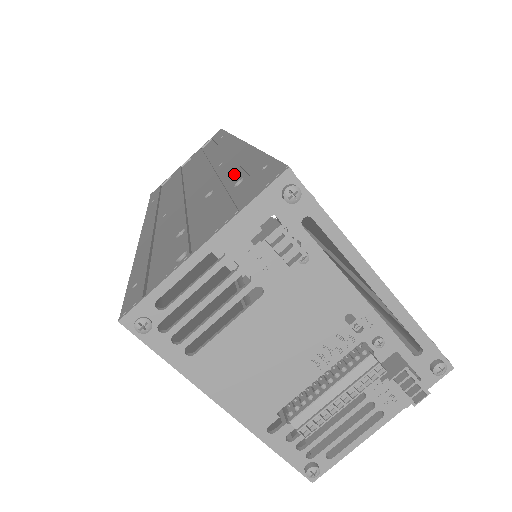
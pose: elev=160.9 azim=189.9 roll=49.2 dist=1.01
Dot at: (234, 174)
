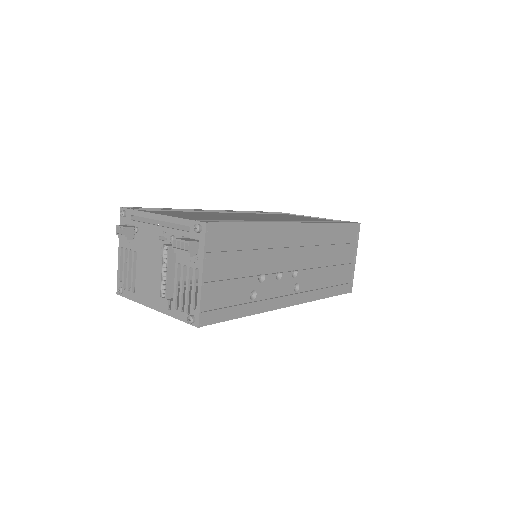
Dot at: (173, 225)
